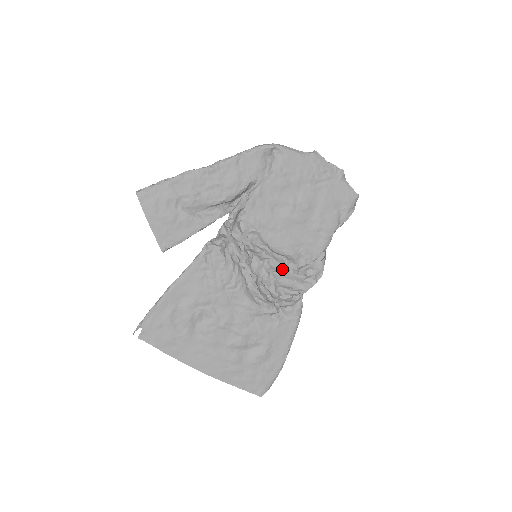
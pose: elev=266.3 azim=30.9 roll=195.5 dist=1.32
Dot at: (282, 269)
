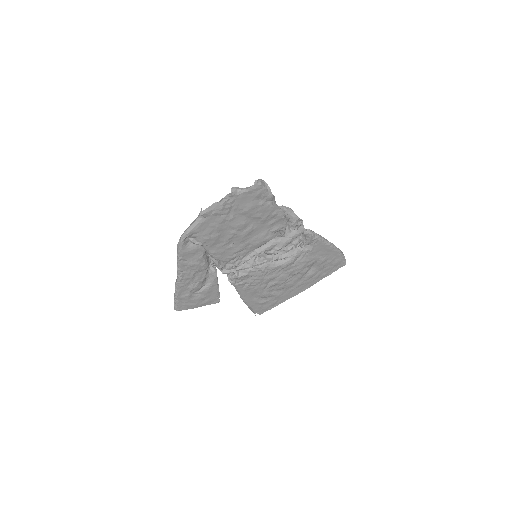
Dot at: (276, 244)
